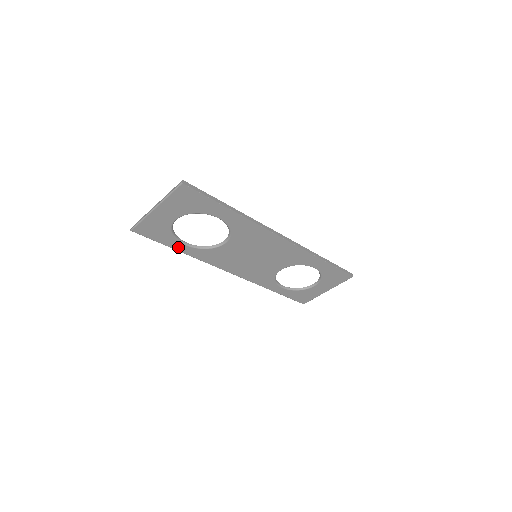
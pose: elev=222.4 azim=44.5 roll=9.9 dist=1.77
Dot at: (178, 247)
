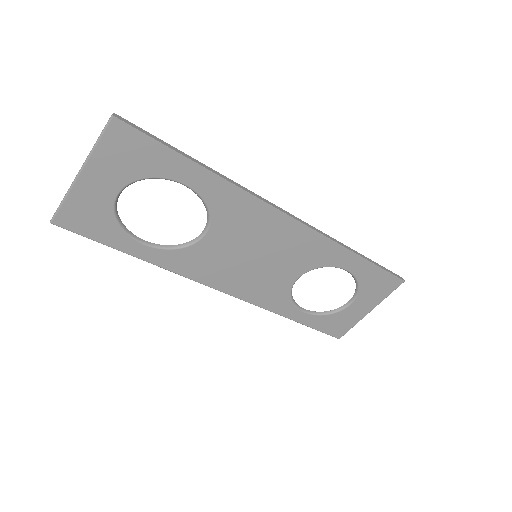
Dot at: (133, 249)
